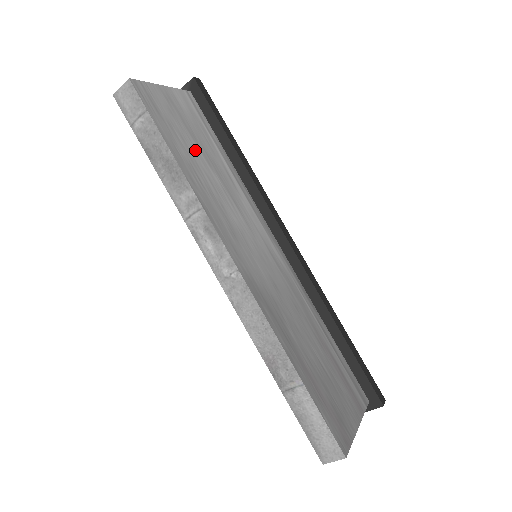
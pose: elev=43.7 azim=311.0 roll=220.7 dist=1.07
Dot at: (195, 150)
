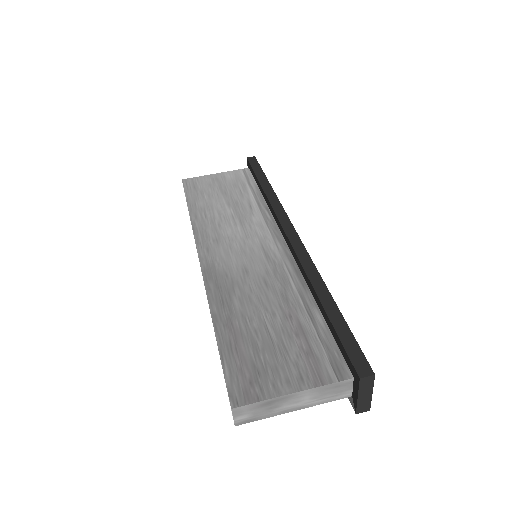
Dot at: (218, 200)
